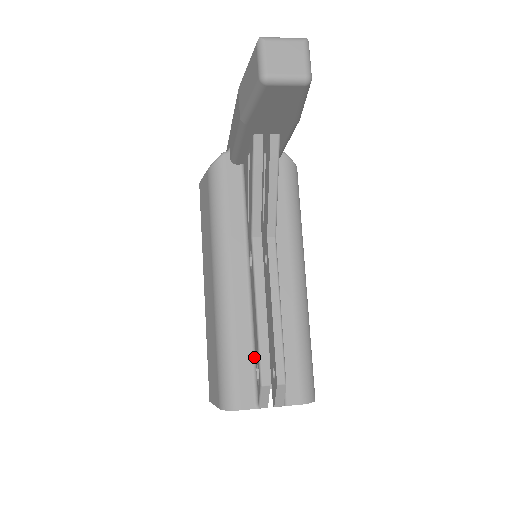
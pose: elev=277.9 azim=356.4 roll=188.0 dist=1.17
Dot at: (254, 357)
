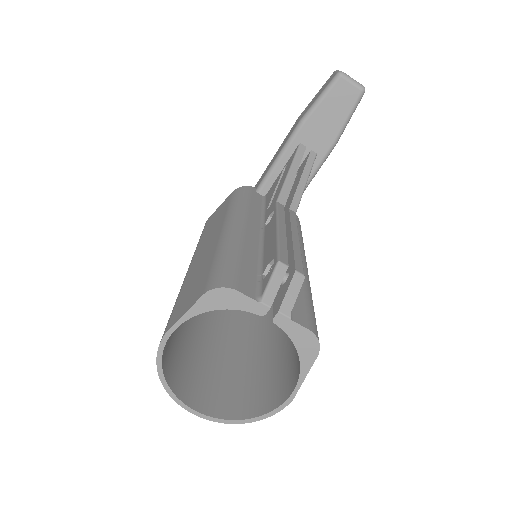
Dot at: (260, 269)
